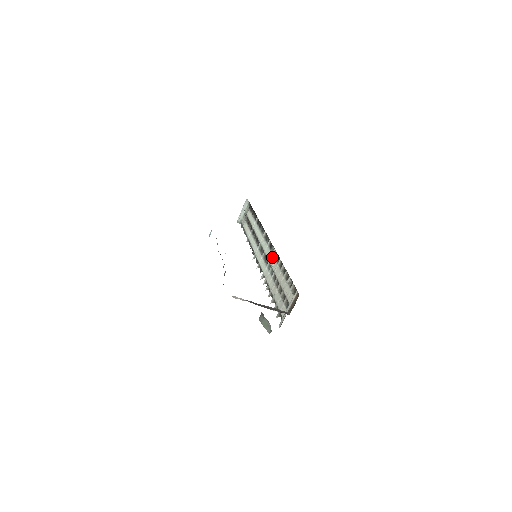
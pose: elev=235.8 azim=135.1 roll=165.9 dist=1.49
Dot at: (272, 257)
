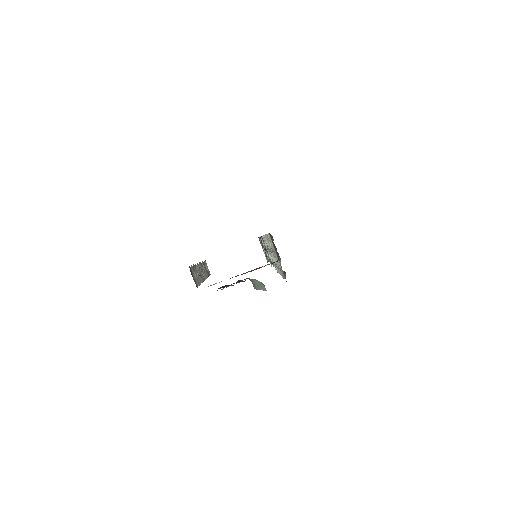
Dot at: occluded
